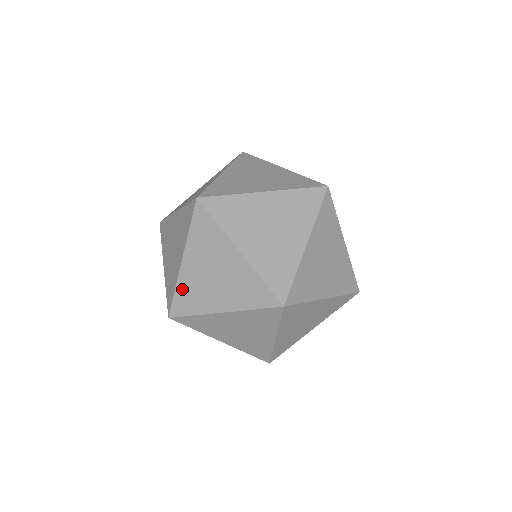
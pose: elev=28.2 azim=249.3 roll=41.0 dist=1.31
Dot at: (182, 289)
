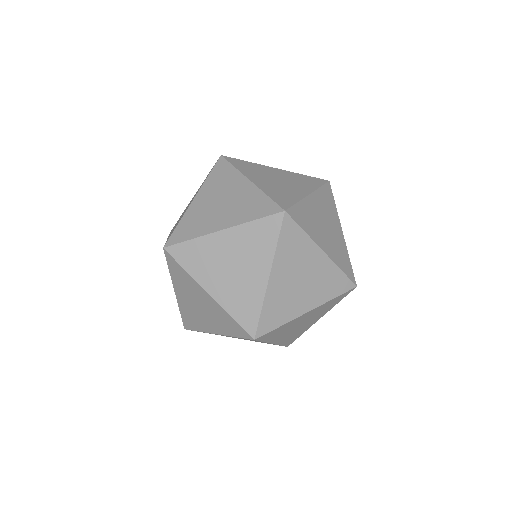
Dot at: (184, 312)
